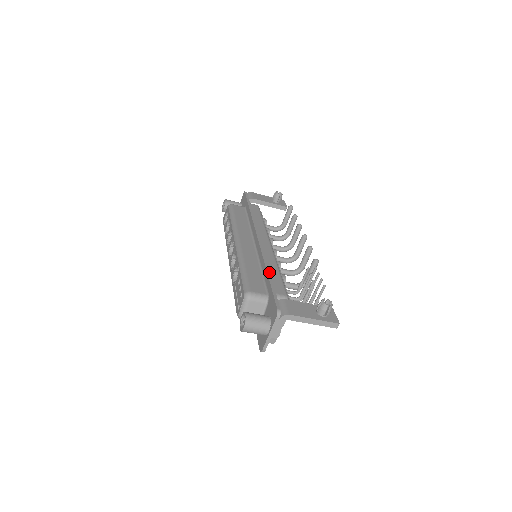
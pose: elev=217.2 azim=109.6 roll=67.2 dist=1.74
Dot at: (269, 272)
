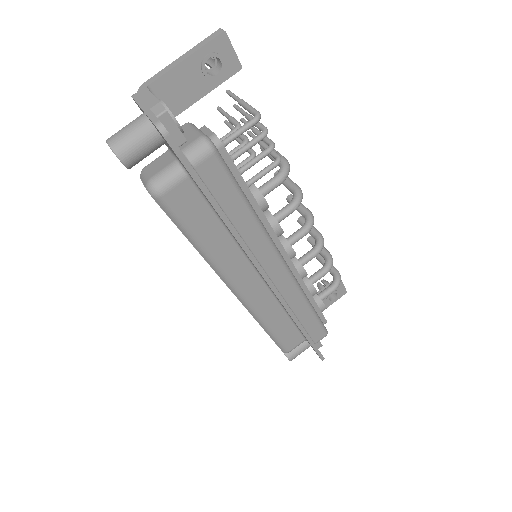
Dot at: occluded
